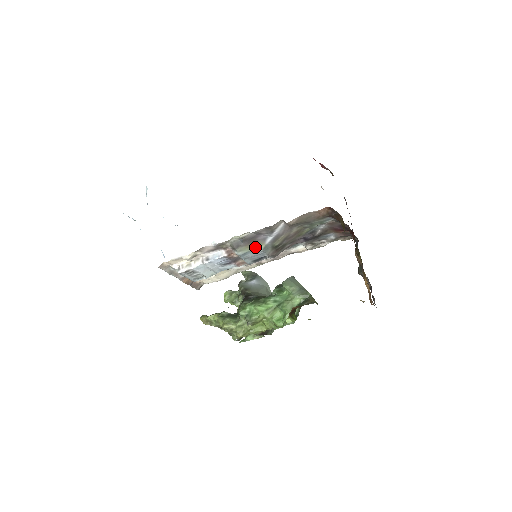
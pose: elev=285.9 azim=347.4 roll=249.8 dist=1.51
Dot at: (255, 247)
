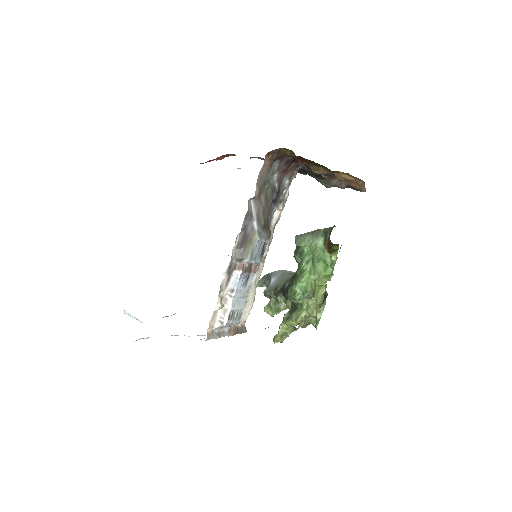
Dot at: (253, 242)
